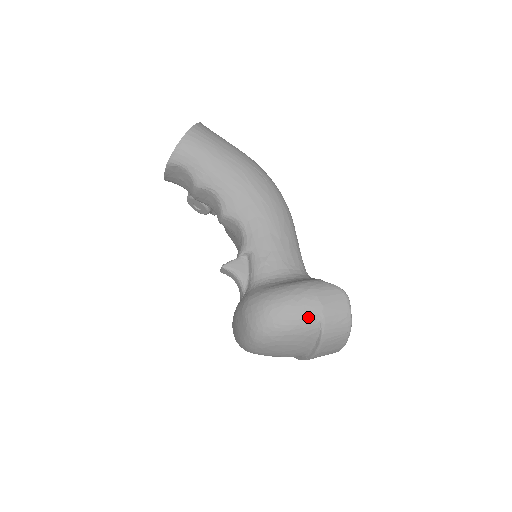
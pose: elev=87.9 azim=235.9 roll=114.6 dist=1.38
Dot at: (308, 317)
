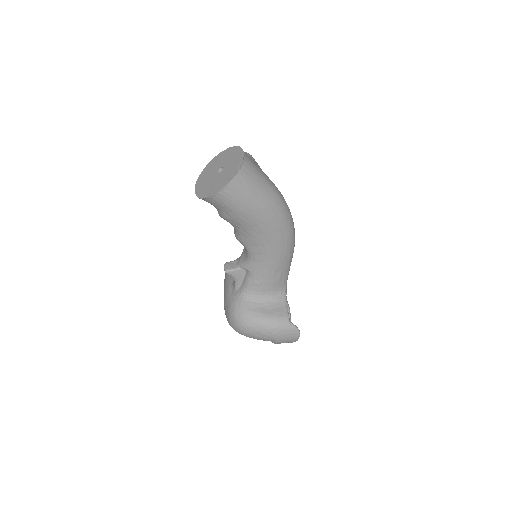
Dot at: (267, 340)
